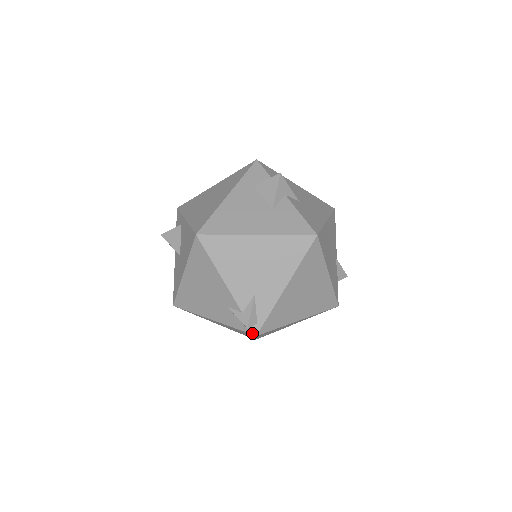
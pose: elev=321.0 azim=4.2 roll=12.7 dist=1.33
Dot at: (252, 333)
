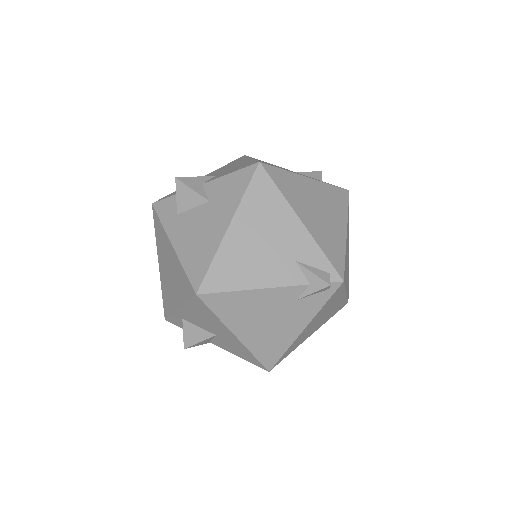
Dot at: (338, 285)
